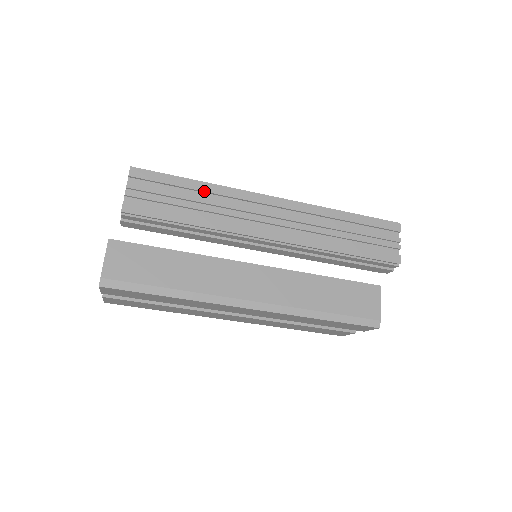
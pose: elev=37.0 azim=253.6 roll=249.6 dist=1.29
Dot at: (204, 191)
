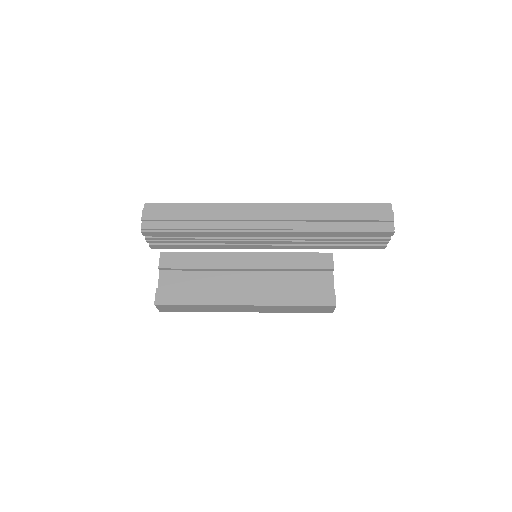
Dot at: occluded
